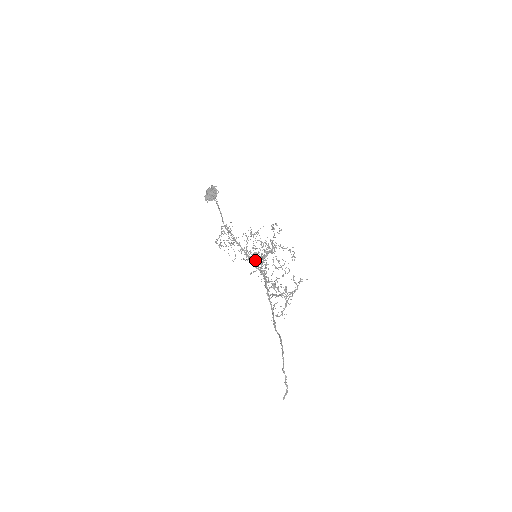
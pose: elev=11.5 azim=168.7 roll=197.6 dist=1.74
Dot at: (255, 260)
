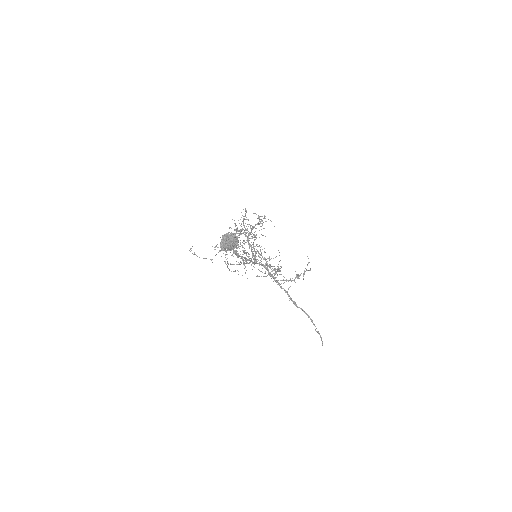
Dot at: occluded
